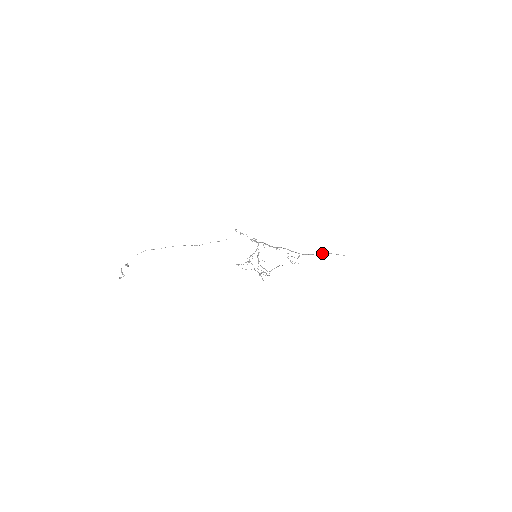
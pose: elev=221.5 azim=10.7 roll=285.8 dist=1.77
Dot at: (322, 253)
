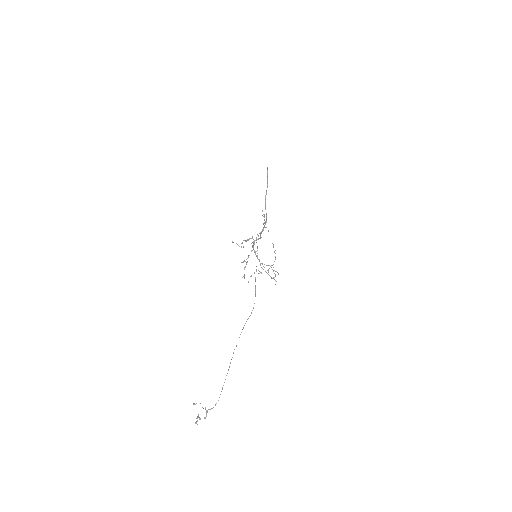
Dot at: occluded
